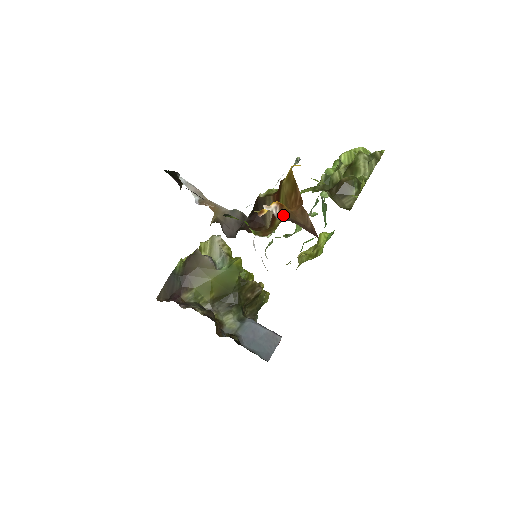
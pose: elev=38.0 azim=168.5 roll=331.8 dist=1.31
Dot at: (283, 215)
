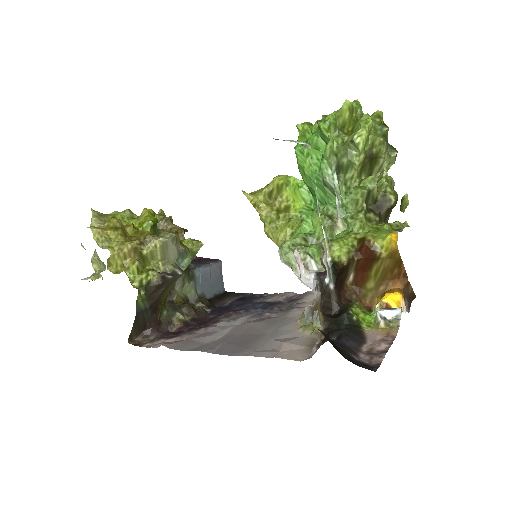
Dot at: occluded
